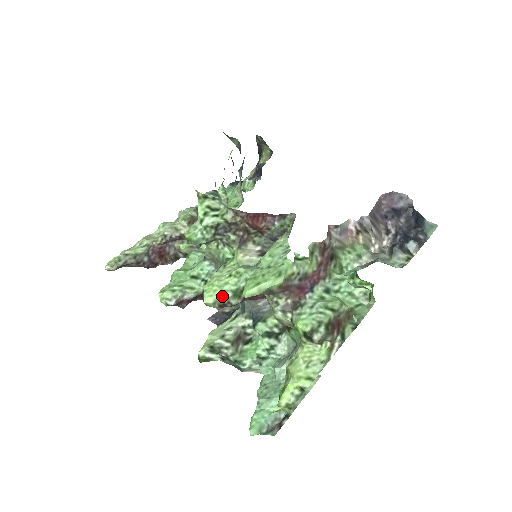
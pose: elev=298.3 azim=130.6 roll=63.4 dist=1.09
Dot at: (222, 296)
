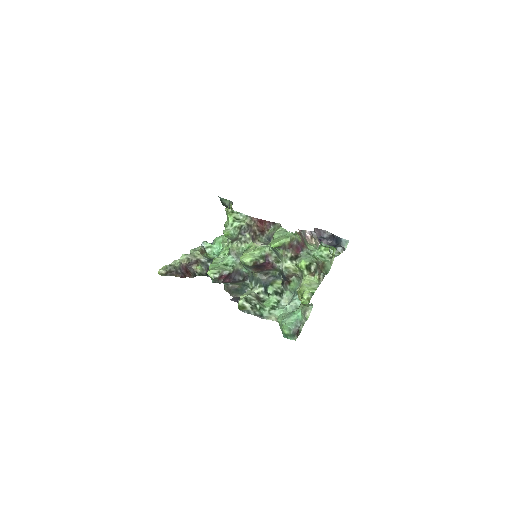
Dot at: (254, 258)
